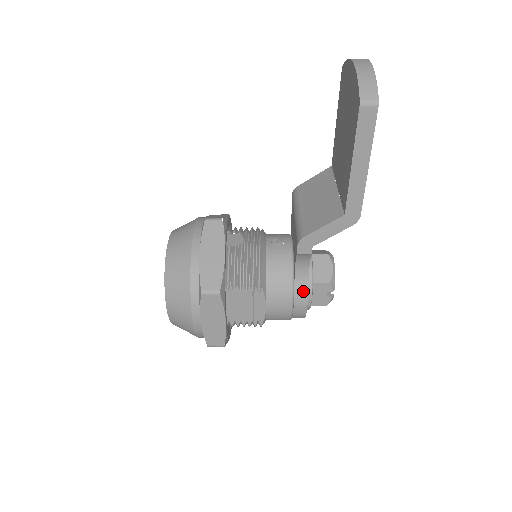
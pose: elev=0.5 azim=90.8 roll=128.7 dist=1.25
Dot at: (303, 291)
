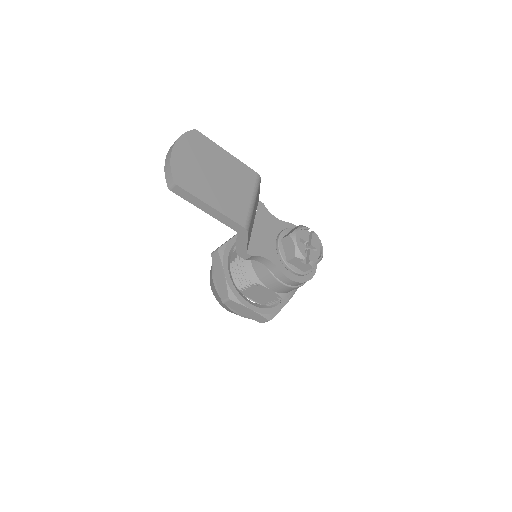
Dot at: (278, 273)
